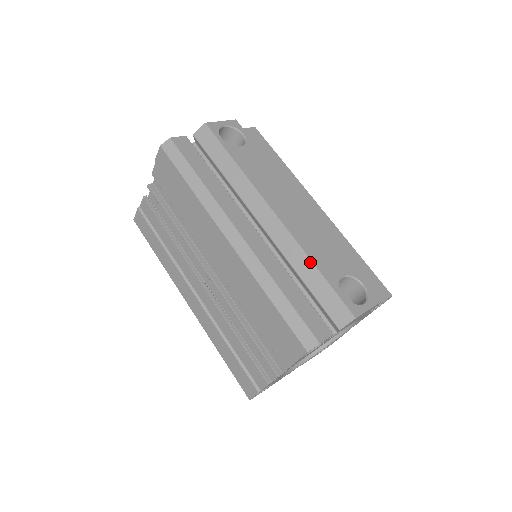
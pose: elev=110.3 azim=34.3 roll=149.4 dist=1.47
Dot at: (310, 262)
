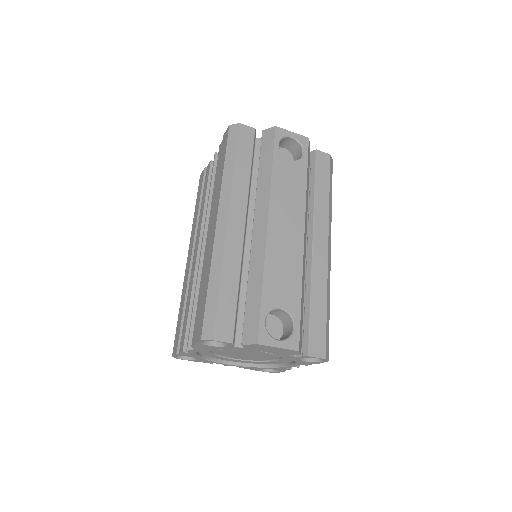
Dot at: (261, 278)
